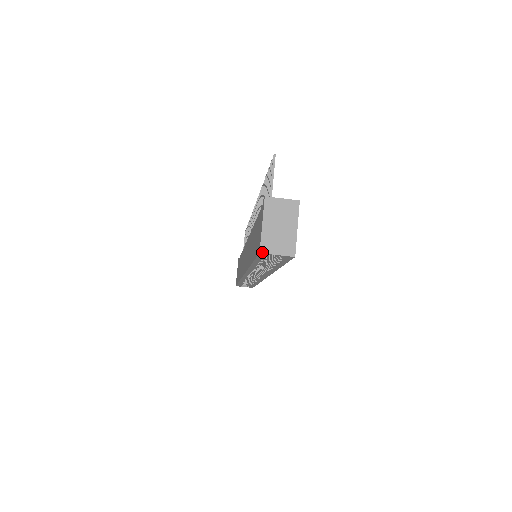
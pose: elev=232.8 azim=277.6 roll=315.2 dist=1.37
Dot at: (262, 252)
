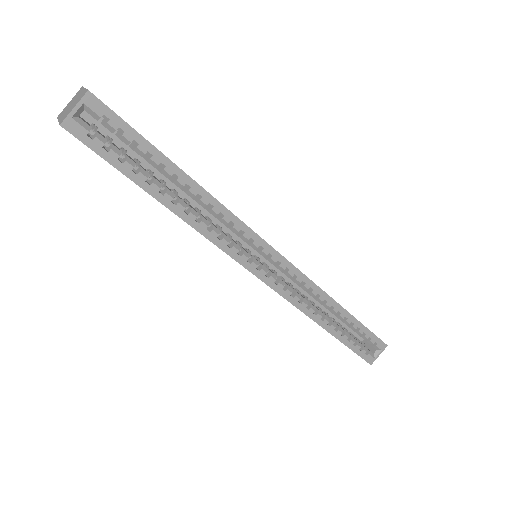
Dot at: (61, 123)
